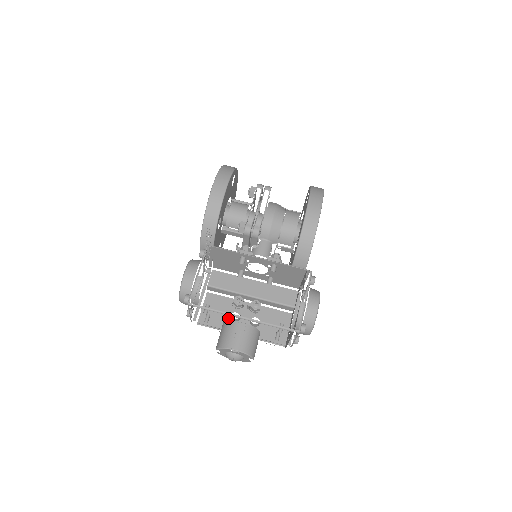
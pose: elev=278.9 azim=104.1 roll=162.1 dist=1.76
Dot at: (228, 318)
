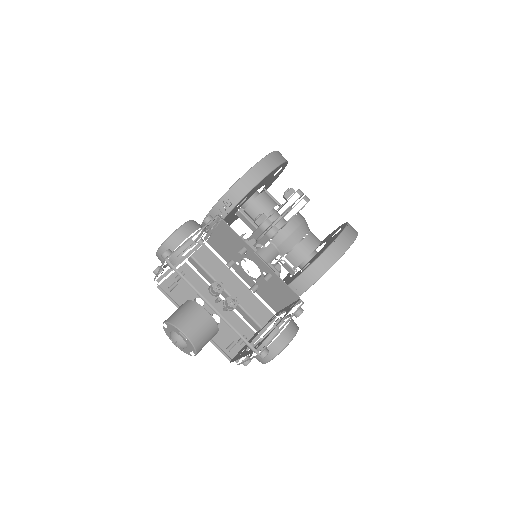
Dot at: occluded
